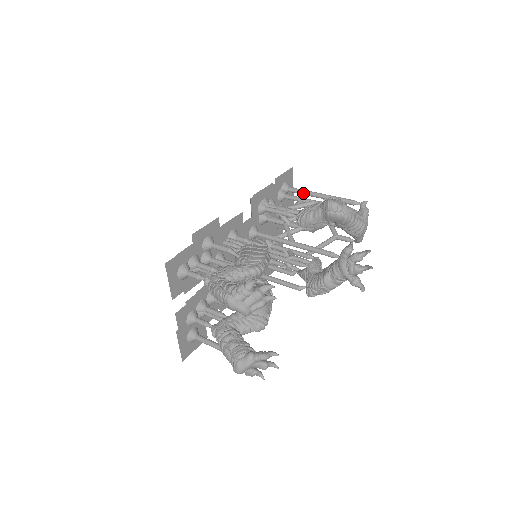
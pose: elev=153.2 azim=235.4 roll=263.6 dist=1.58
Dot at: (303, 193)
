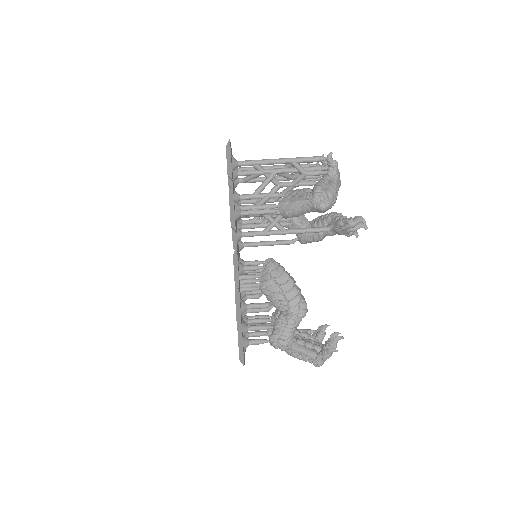
Dot at: (258, 165)
